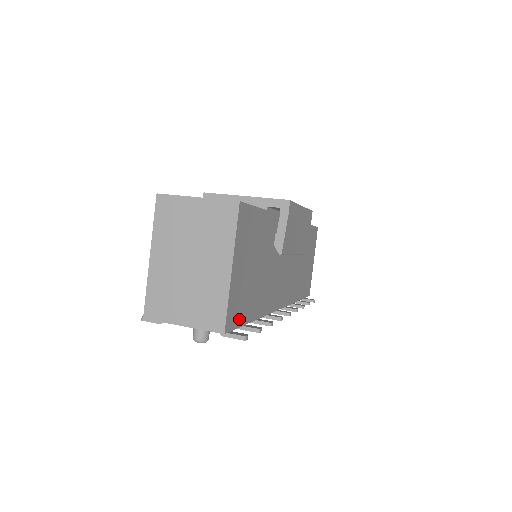
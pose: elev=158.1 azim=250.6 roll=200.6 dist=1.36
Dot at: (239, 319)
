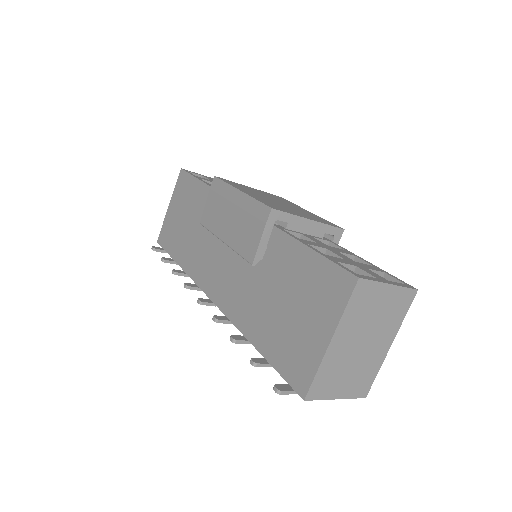
Dot at: occluded
